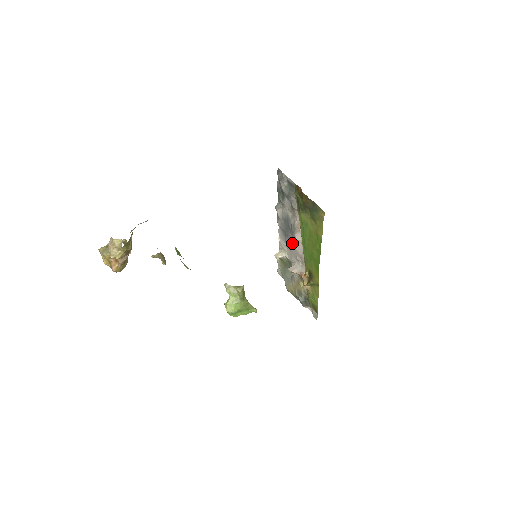
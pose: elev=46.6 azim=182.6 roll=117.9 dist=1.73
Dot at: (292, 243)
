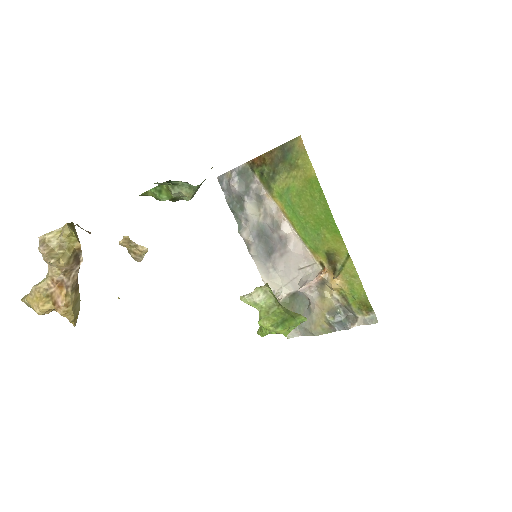
Dot at: (283, 250)
